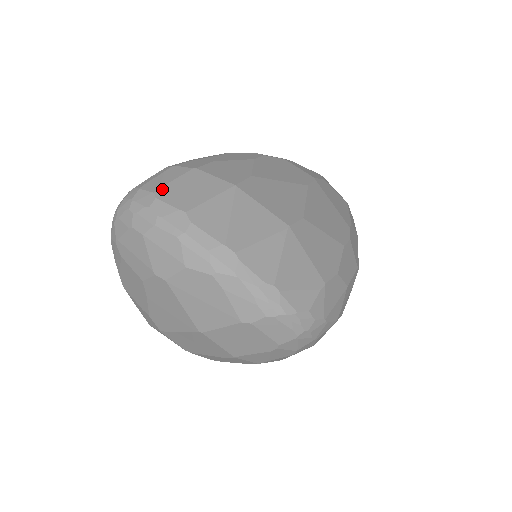
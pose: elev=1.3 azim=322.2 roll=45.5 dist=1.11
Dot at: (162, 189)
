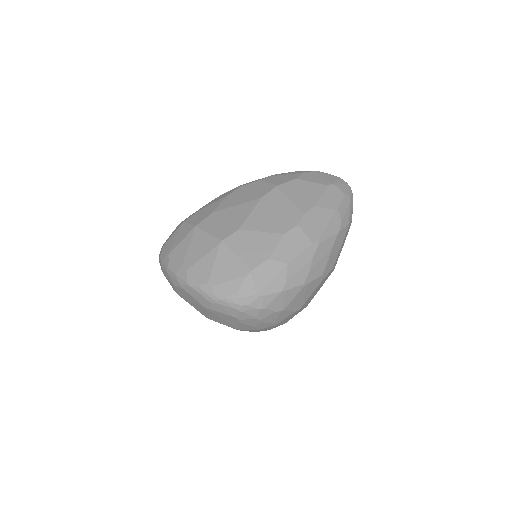
Dot at: (166, 243)
